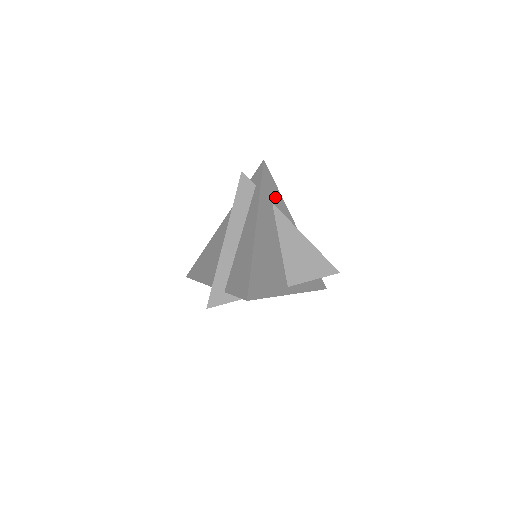
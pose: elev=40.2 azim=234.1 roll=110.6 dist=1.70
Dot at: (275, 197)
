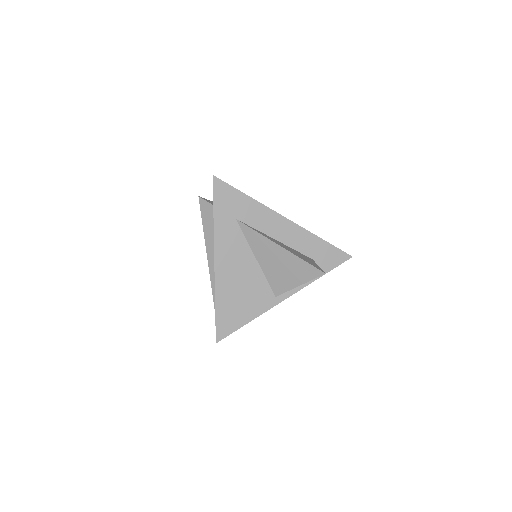
Dot at: (240, 208)
